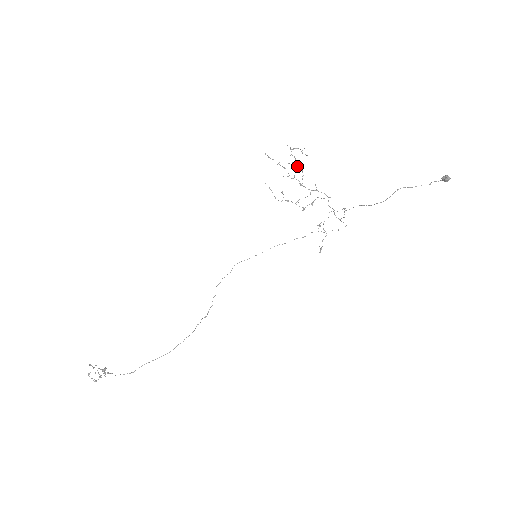
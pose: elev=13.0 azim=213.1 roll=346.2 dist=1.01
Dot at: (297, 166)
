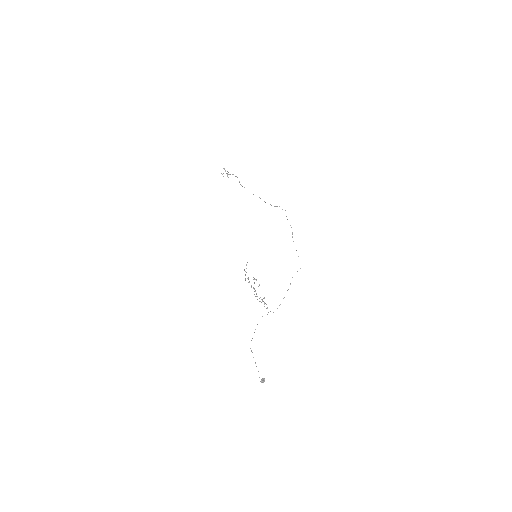
Dot at: occluded
